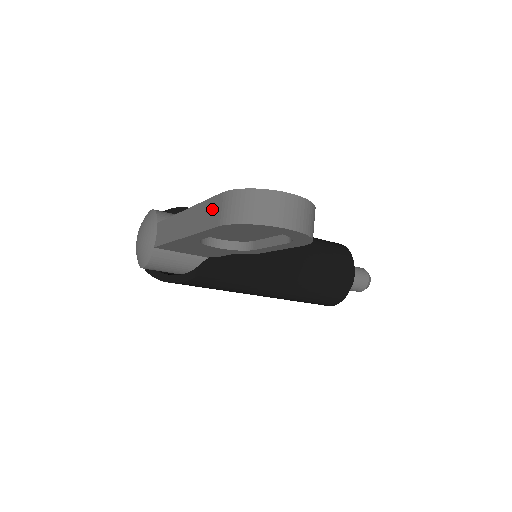
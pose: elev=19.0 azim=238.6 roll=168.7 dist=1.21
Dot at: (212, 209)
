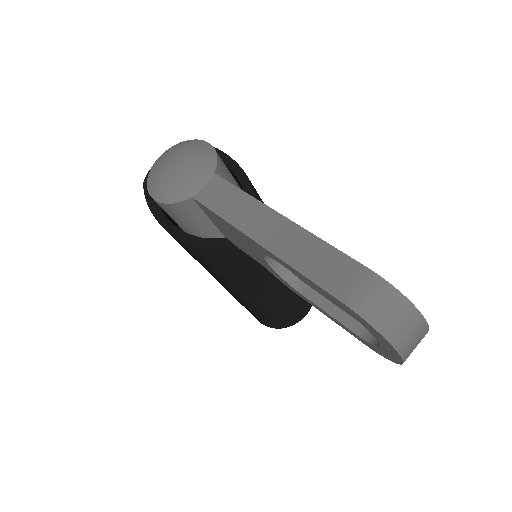
Dot at: (340, 269)
